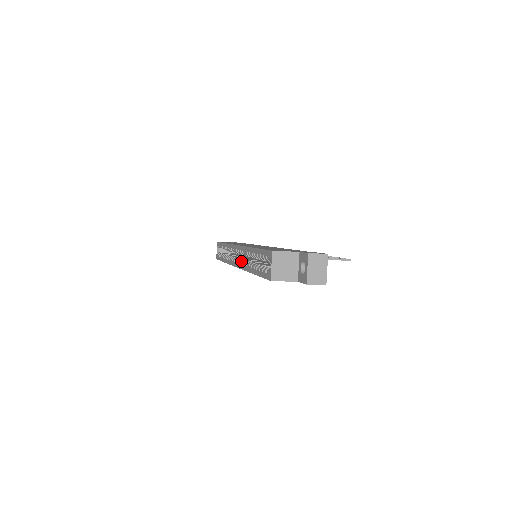
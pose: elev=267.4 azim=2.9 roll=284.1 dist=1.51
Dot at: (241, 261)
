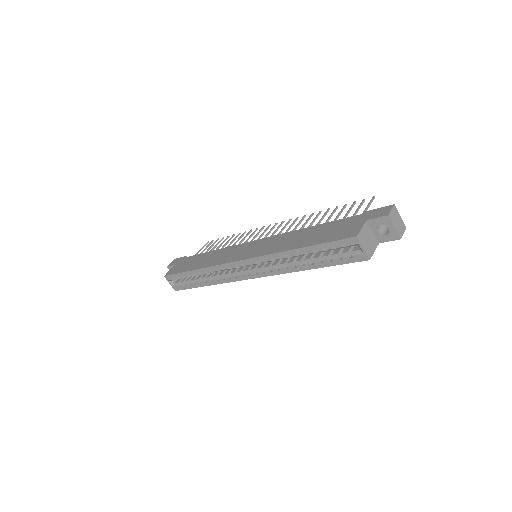
Dot at: (264, 270)
